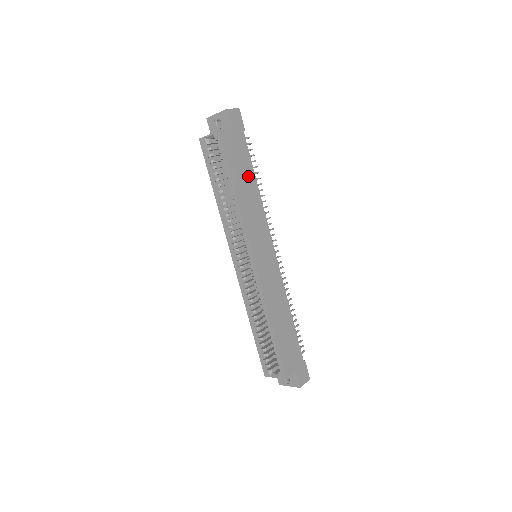
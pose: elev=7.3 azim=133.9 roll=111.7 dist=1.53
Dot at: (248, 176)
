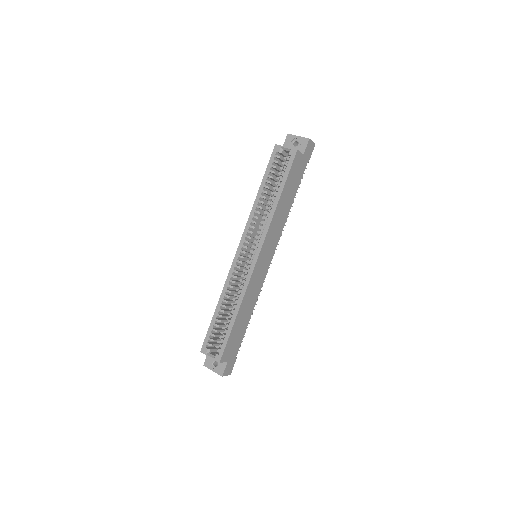
Dot at: (291, 195)
